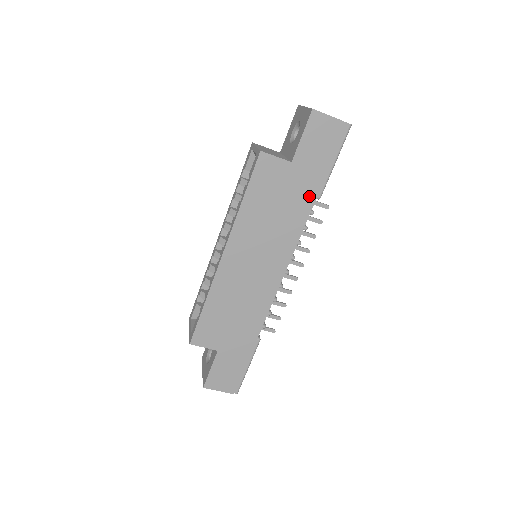
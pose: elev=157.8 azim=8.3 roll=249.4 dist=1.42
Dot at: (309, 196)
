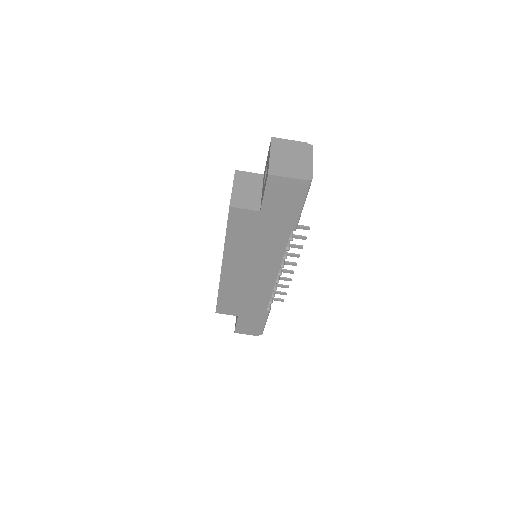
Dot at: (284, 231)
